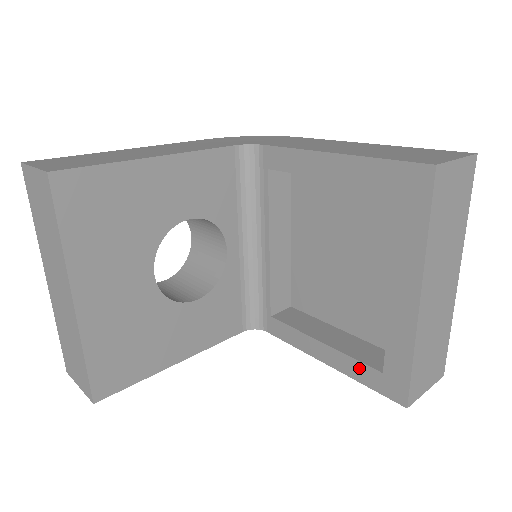
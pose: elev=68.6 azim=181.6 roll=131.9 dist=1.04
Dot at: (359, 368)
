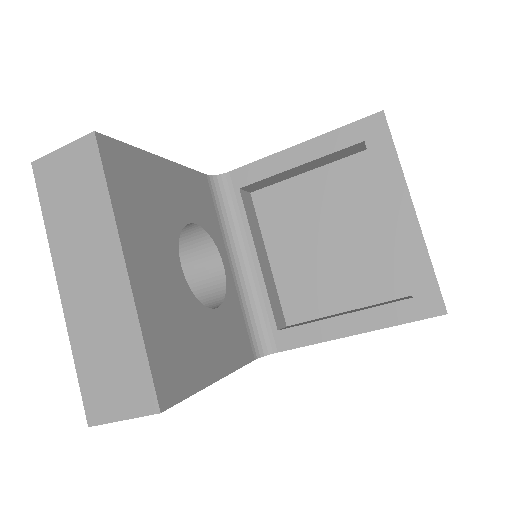
Dot at: (389, 311)
